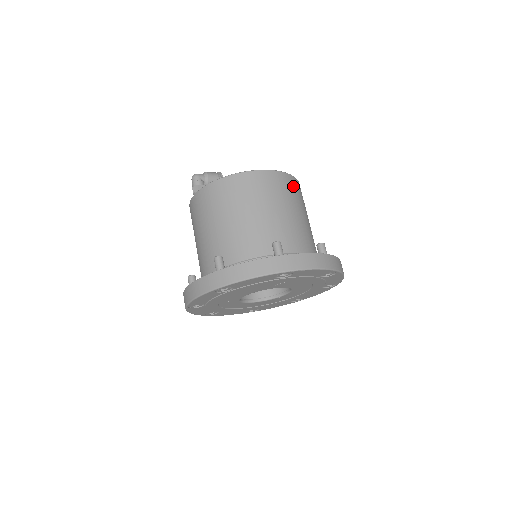
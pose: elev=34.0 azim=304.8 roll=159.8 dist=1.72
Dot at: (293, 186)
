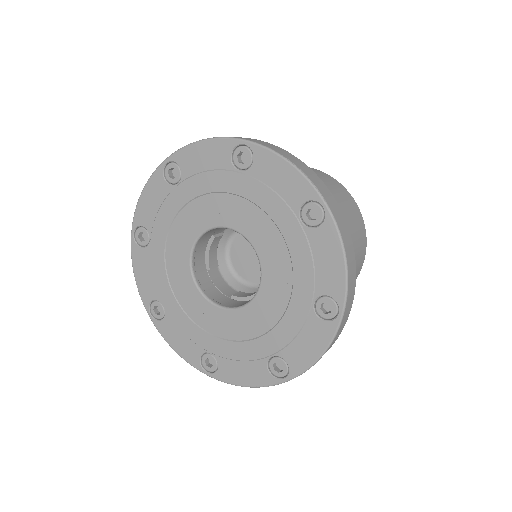
Dot at: occluded
